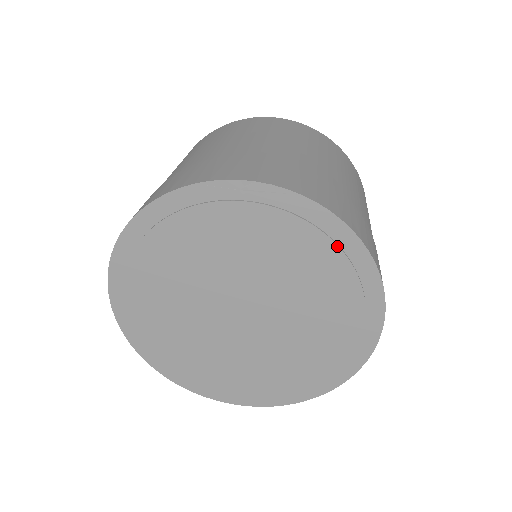
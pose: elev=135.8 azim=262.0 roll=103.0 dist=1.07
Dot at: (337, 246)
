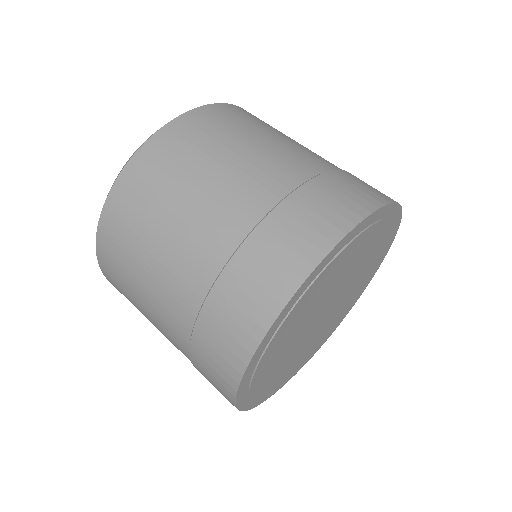
Dot at: (392, 223)
